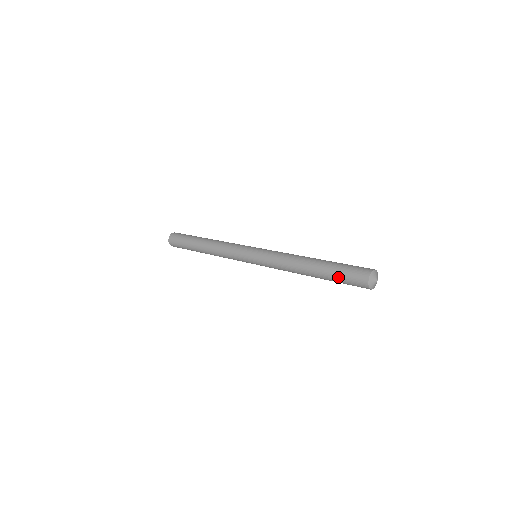
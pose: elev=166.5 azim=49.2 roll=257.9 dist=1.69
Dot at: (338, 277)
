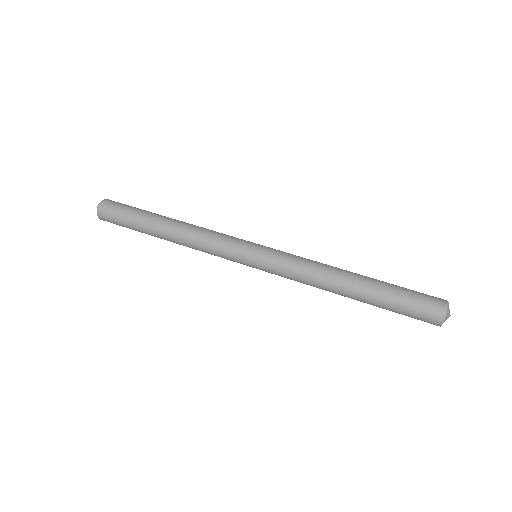
Dot at: (396, 309)
